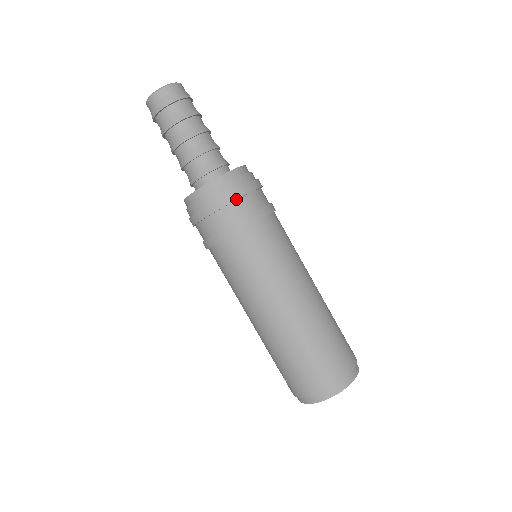
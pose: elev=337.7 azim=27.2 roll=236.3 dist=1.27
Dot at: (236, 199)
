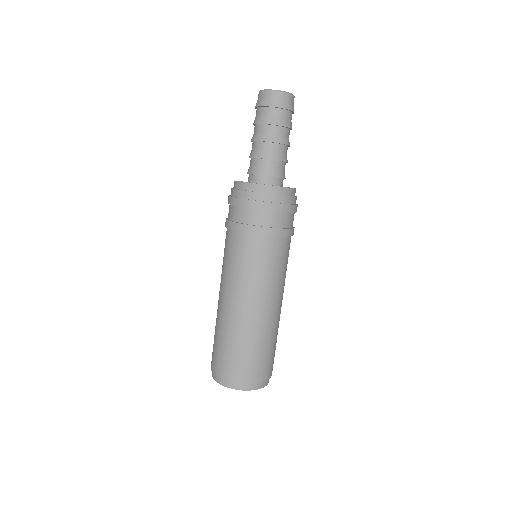
Dot at: (250, 207)
